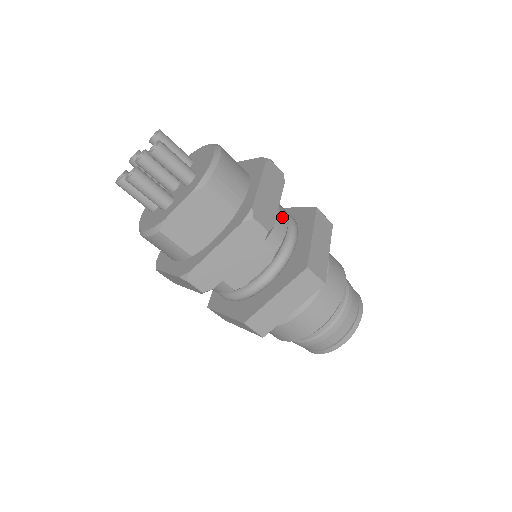
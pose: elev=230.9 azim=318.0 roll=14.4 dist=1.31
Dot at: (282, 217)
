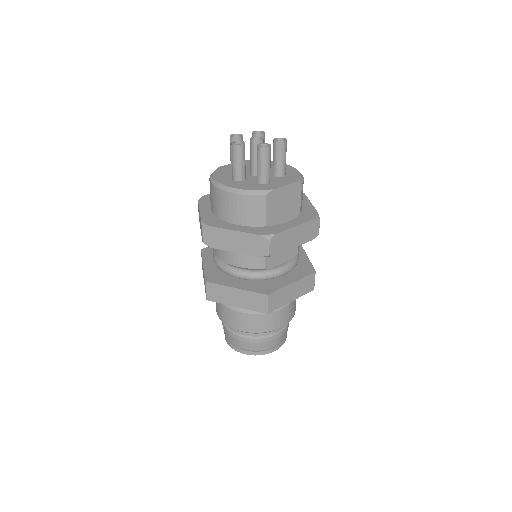
Dot at: occluded
